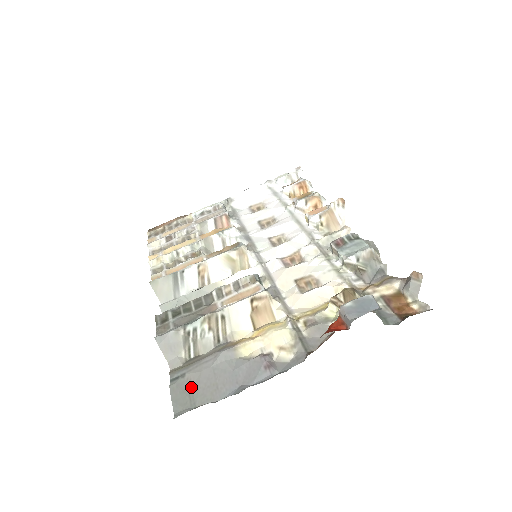
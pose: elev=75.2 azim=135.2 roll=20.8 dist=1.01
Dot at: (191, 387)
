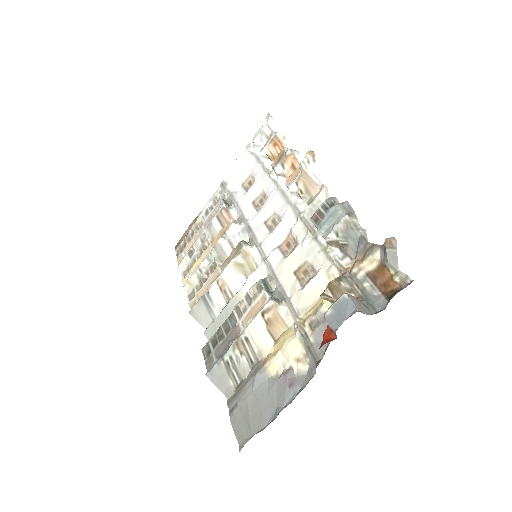
Dot at: (244, 416)
